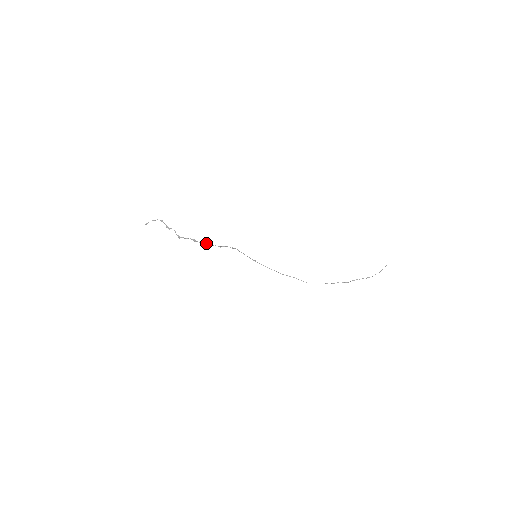
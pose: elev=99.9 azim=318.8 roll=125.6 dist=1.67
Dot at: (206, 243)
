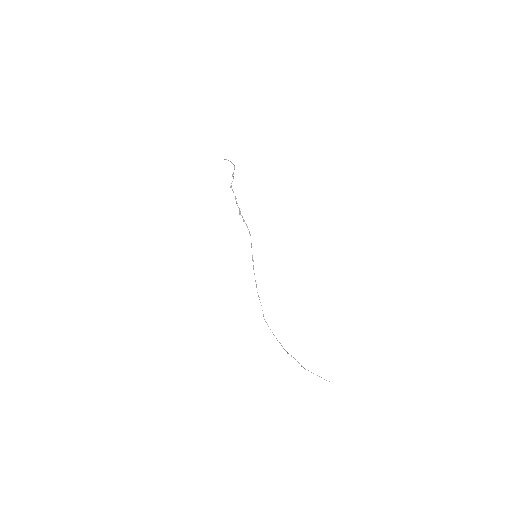
Dot at: occluded
